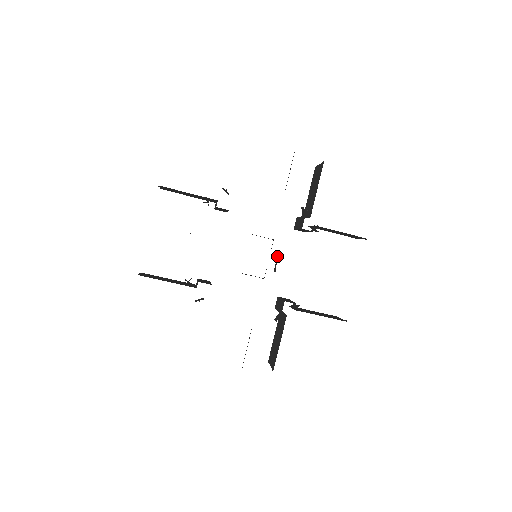
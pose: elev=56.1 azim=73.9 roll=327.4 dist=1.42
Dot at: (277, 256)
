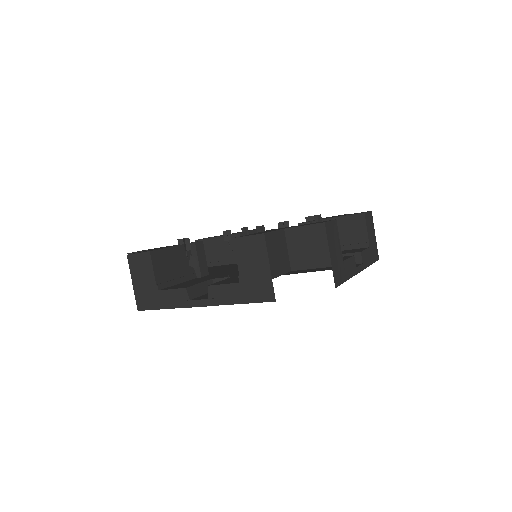
Dot at: occluded
